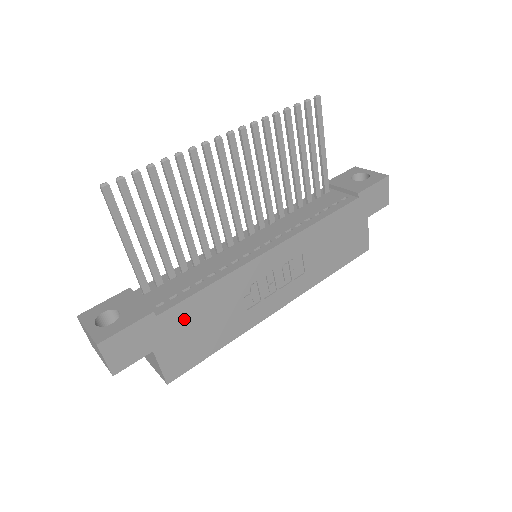
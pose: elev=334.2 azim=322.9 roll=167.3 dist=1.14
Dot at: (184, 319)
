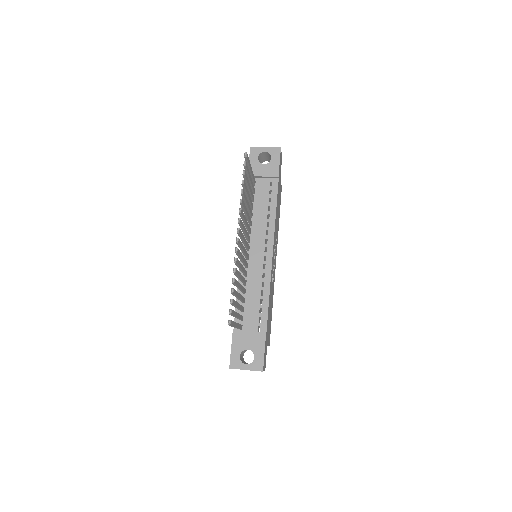
Dot at: (268, 322)
